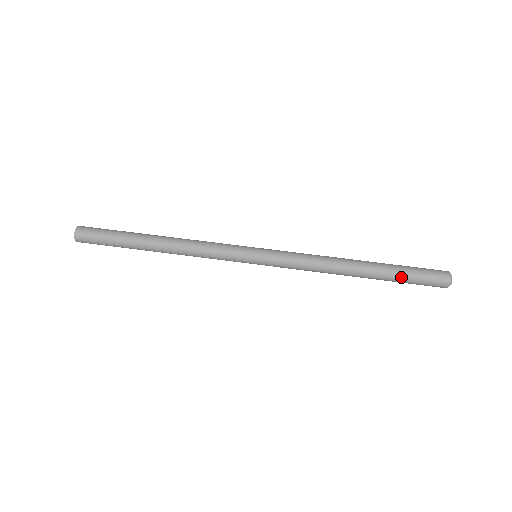
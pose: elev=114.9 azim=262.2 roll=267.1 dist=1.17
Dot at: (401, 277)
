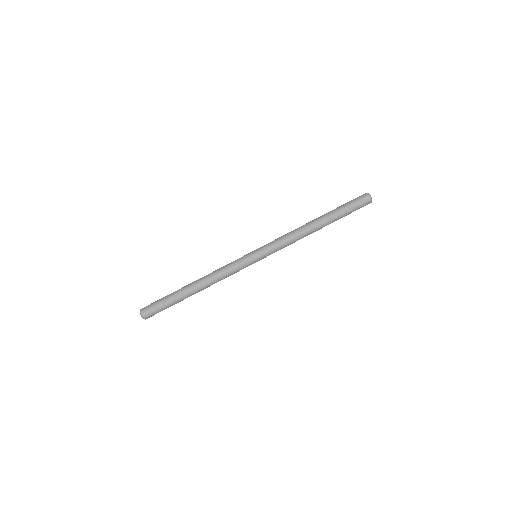
Dot at: occluded
